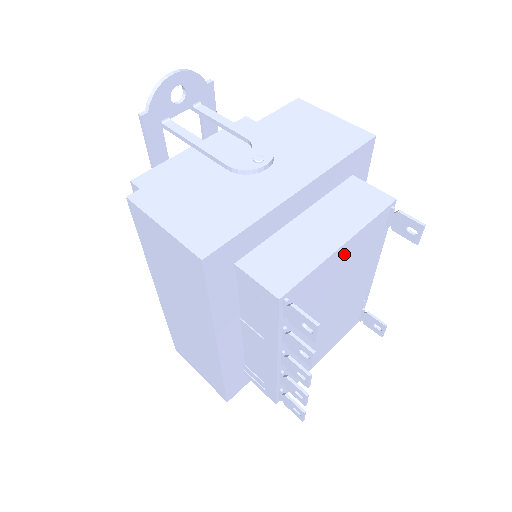
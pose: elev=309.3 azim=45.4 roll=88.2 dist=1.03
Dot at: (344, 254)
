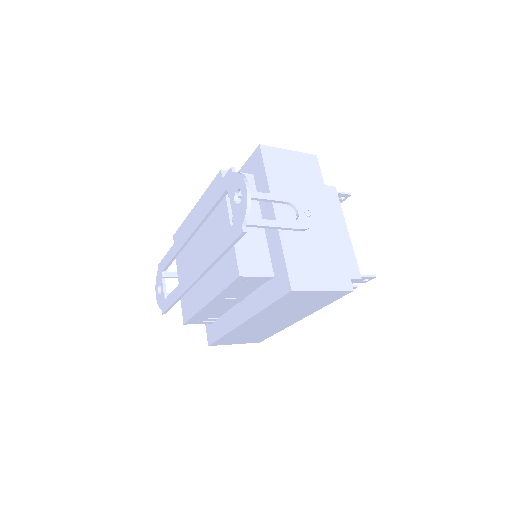
Dot at: occluded
